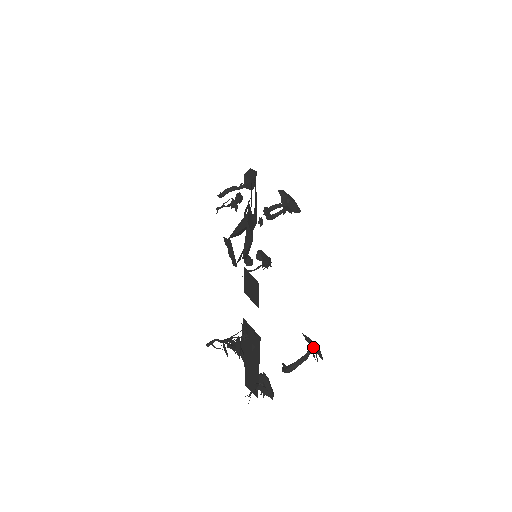
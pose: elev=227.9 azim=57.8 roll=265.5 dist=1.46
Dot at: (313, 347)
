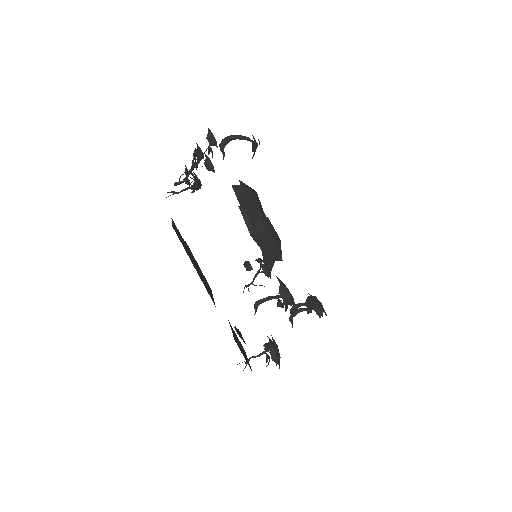
Dot at: occluded
